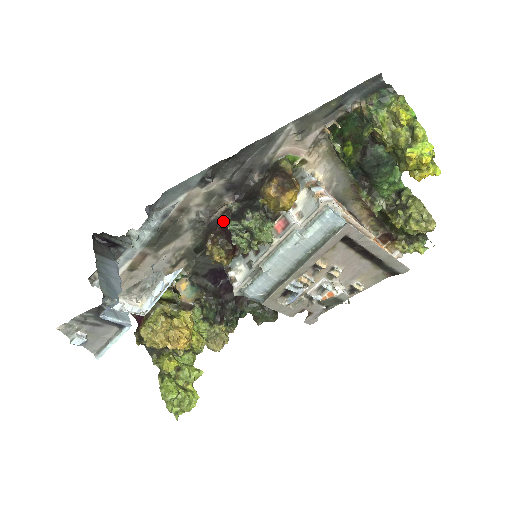
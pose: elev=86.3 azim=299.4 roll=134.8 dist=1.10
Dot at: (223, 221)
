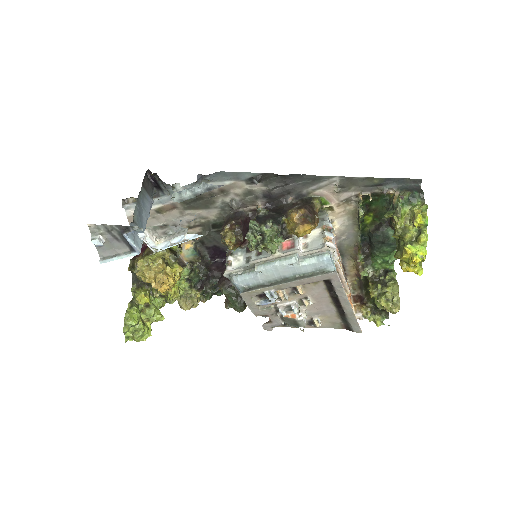
Dot at: (247, 216)
